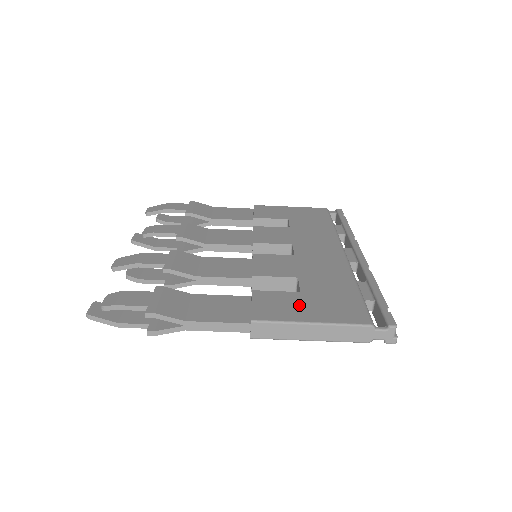
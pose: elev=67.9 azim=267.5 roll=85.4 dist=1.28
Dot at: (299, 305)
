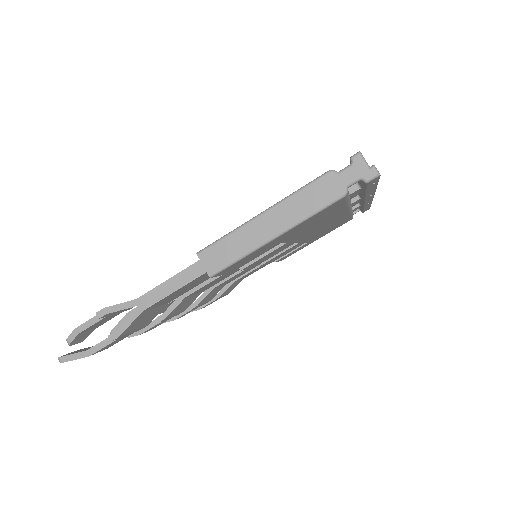
Dot at: occluded
